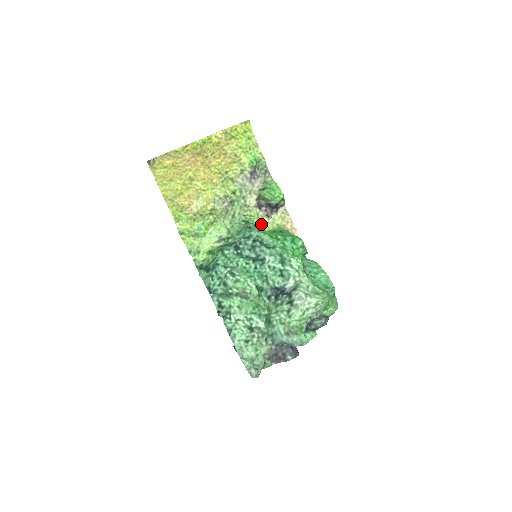
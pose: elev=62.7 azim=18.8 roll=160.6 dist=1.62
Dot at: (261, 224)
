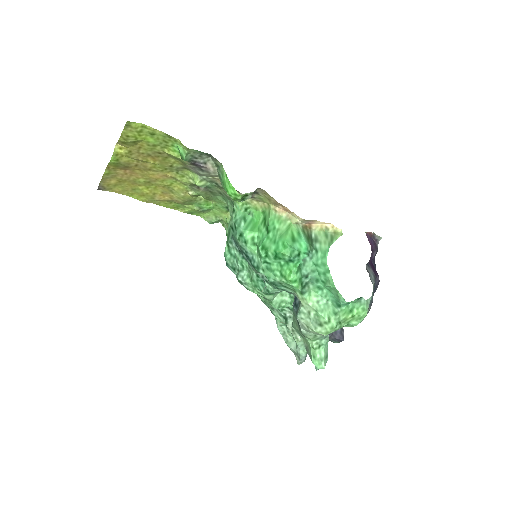
Dot at: (251, 204)
